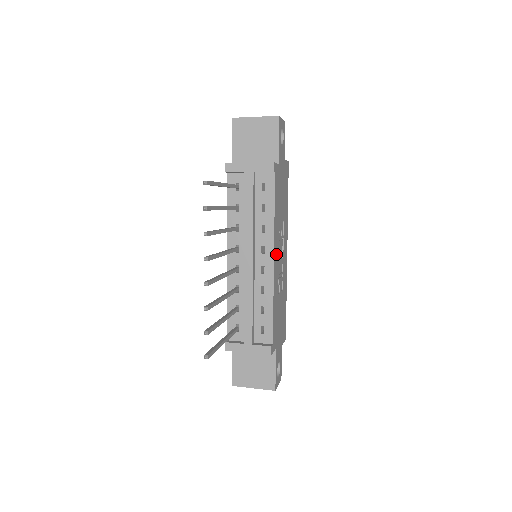
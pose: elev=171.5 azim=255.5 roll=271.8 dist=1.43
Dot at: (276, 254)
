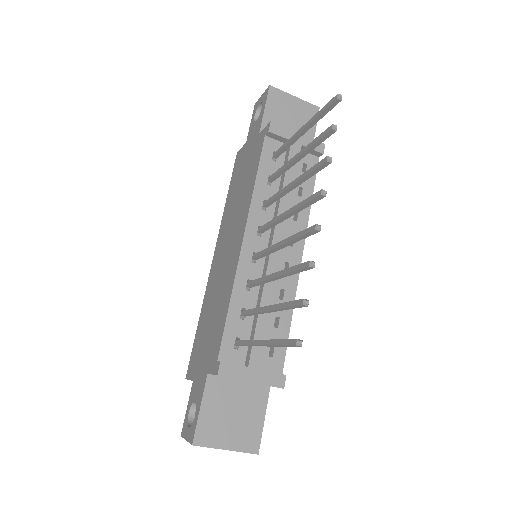
Dot at: occluded
